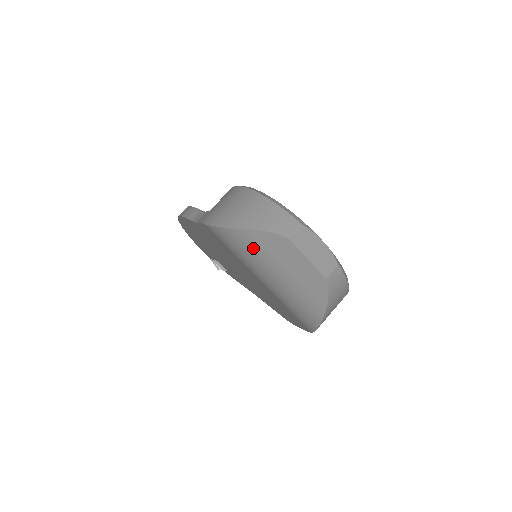
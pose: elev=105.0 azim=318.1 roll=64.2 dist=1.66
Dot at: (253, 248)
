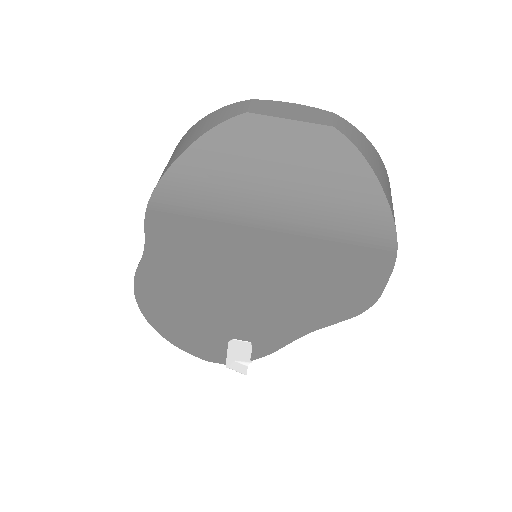
Dot at: (218, 167)
